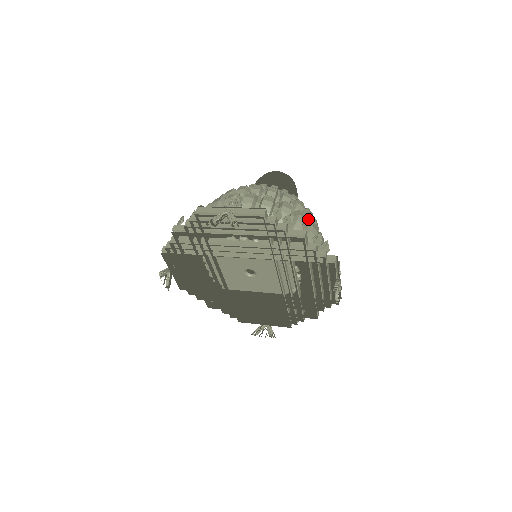
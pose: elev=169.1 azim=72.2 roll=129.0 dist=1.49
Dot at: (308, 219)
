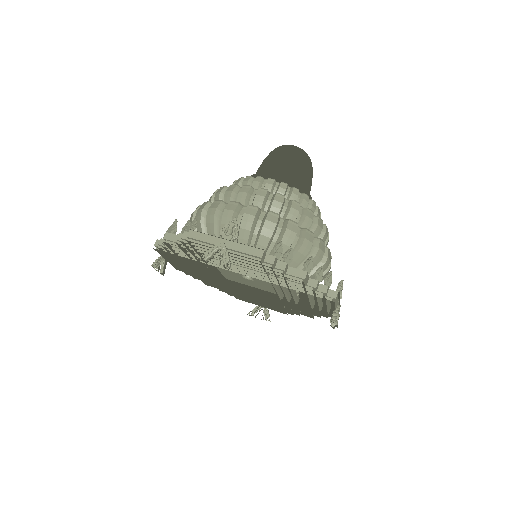
Dot at: (316, 232)
